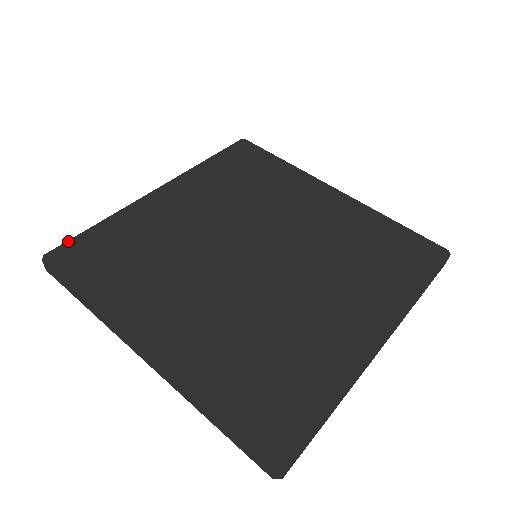
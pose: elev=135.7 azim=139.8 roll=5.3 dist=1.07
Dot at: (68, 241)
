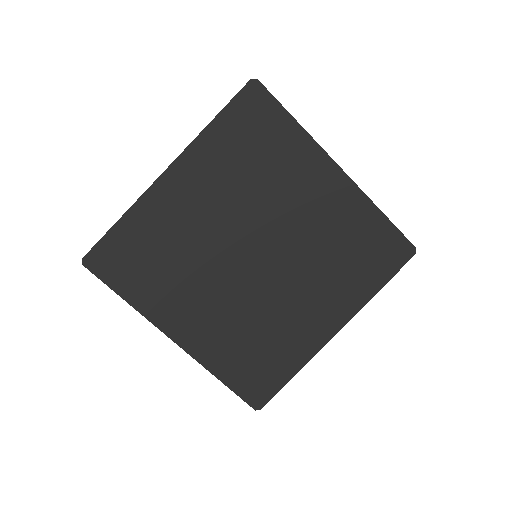
Dot at: (97, 243)
